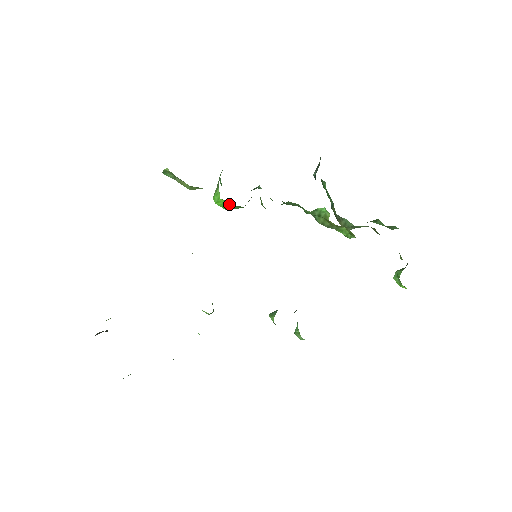
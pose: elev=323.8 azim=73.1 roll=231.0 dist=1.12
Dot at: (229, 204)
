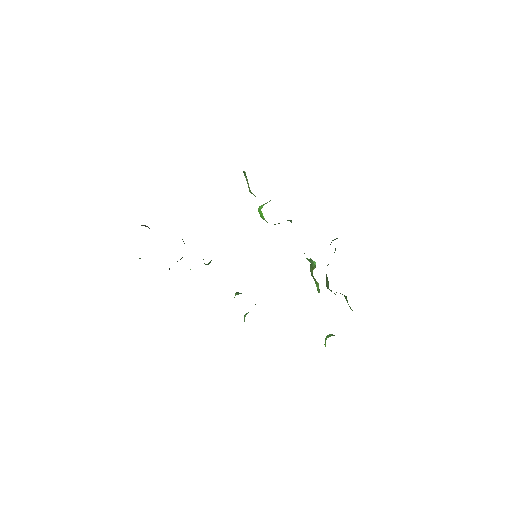
Dot at: (263, 217)
